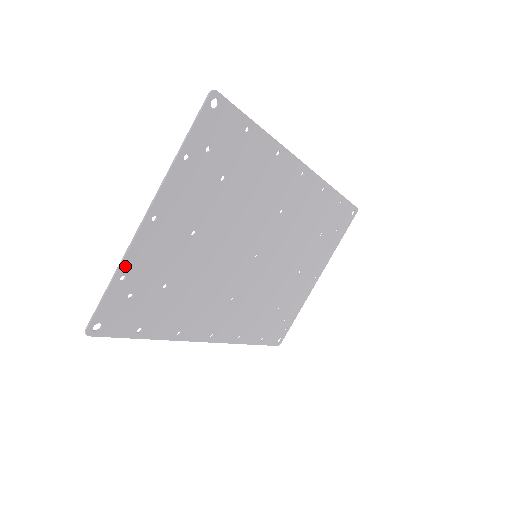
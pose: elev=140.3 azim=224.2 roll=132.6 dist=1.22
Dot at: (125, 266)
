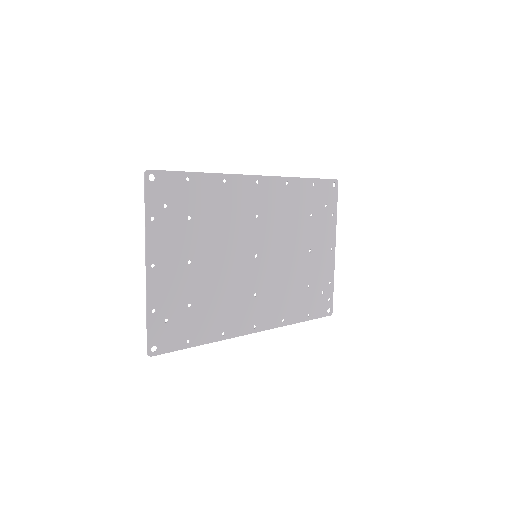
Dot at: (151, 303)
